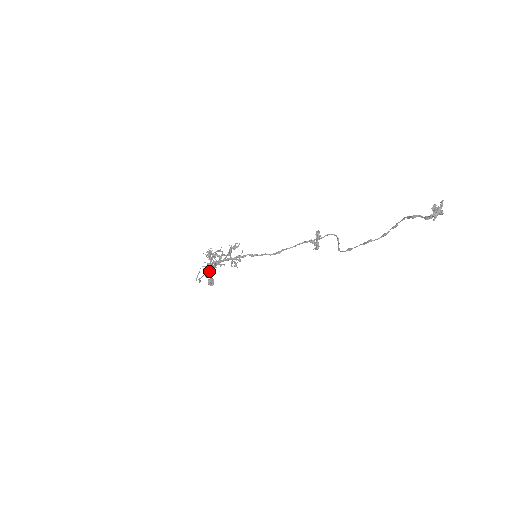
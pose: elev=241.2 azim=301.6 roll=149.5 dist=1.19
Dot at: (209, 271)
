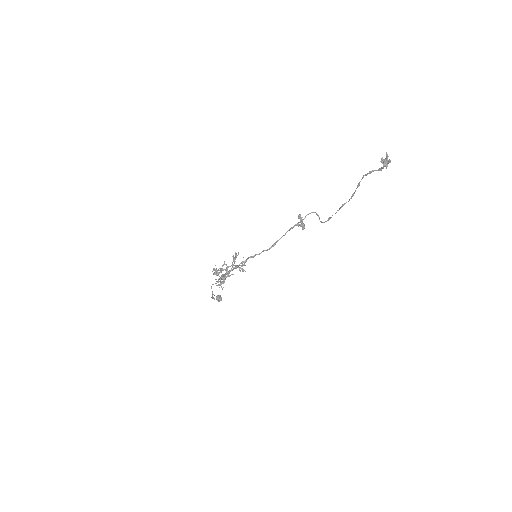
Dot at: occluded
